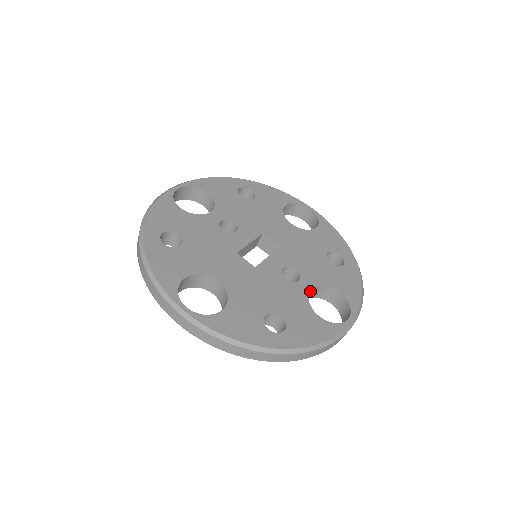
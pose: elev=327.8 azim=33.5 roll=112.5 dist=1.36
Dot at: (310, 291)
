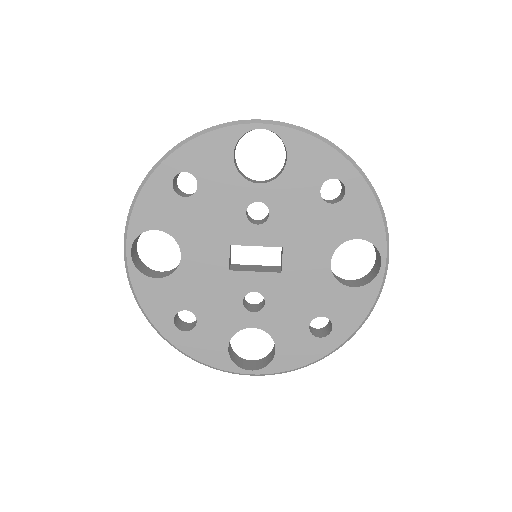
Dot at: (253, 326)
